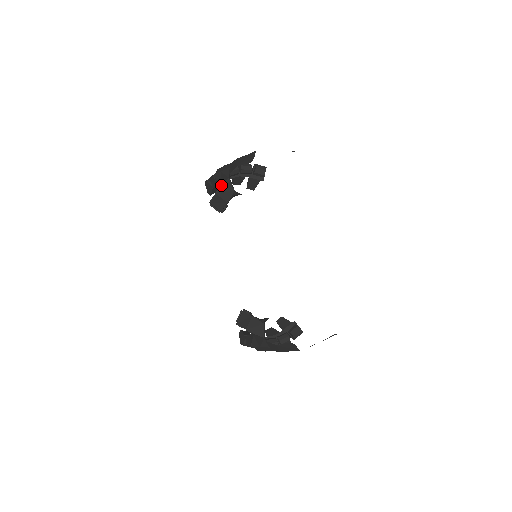
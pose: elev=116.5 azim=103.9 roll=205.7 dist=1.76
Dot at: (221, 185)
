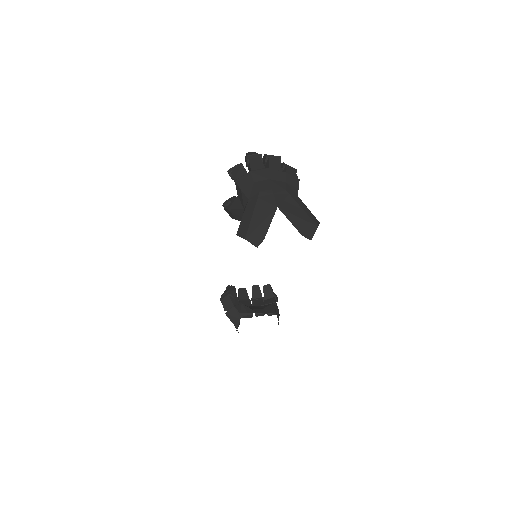
Dot at: (236, 204)
